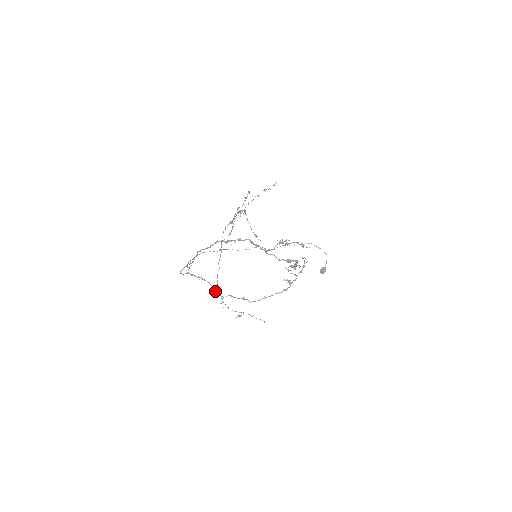
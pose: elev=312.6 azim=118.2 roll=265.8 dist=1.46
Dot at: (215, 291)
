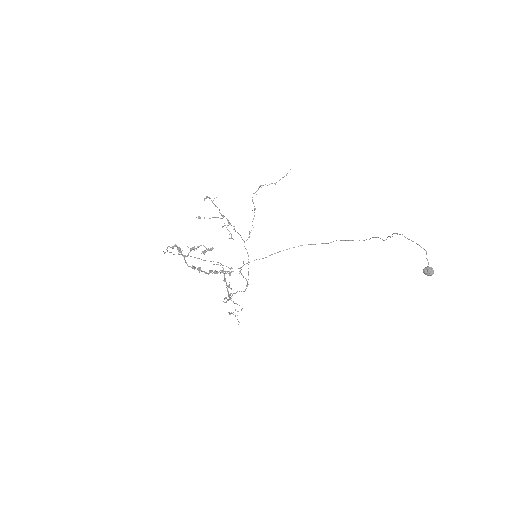
Dot at: occluded
